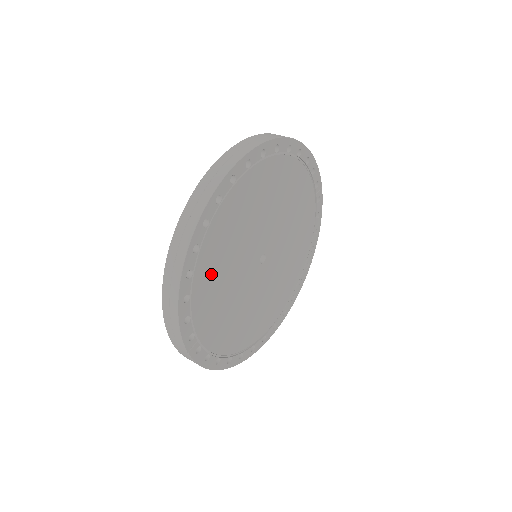
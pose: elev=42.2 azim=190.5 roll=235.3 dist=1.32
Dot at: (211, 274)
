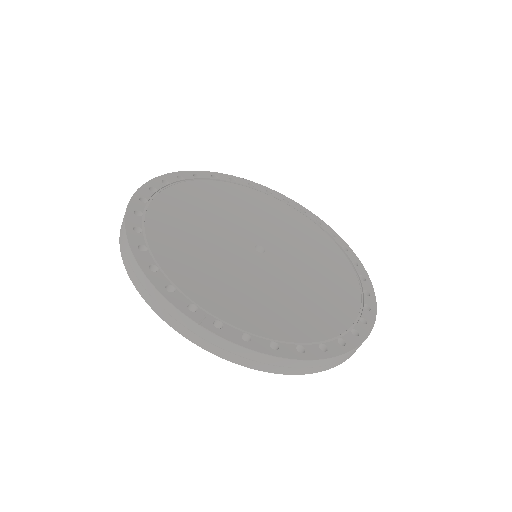
Dot at: (180, 253)
